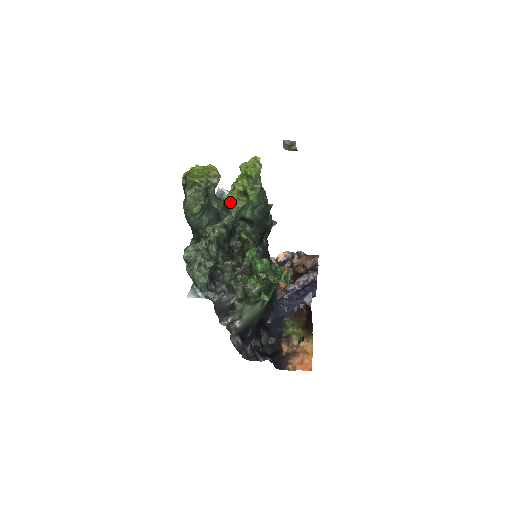
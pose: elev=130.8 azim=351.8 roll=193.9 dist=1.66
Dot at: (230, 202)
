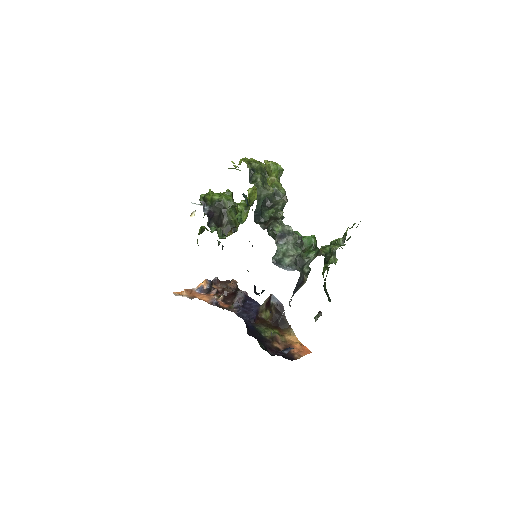
Dot at: (280, 189)
